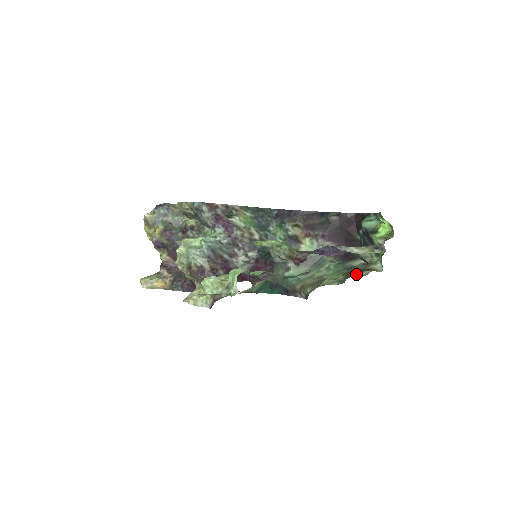
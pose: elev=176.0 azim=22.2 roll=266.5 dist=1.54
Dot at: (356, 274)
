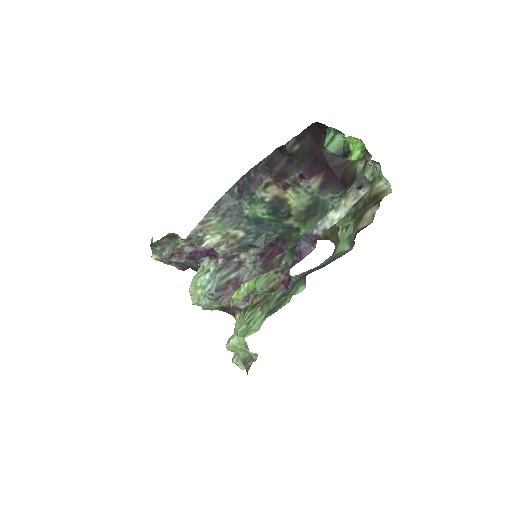
Dot at: (362, 219)
